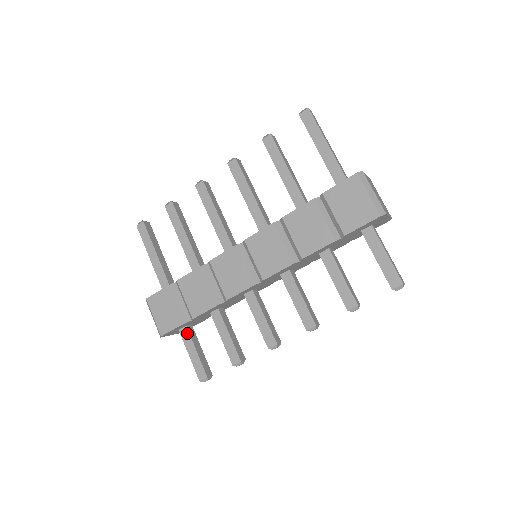
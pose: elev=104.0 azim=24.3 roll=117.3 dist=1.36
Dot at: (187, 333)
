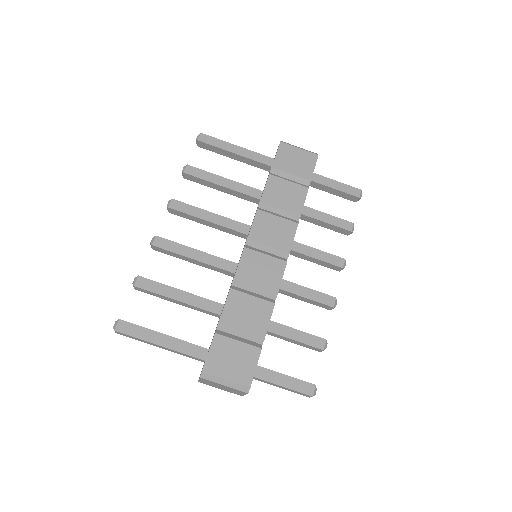
Dot at: (262, 370)
